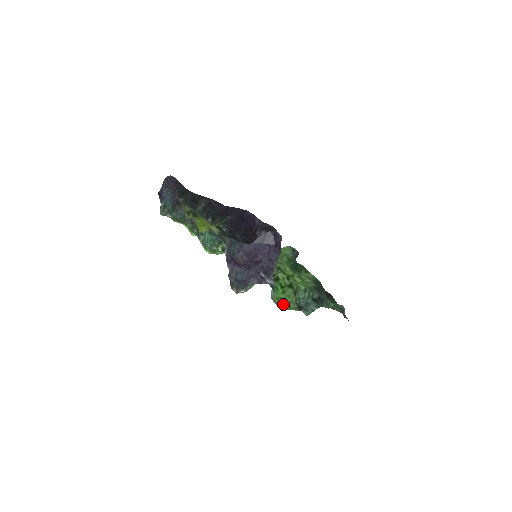
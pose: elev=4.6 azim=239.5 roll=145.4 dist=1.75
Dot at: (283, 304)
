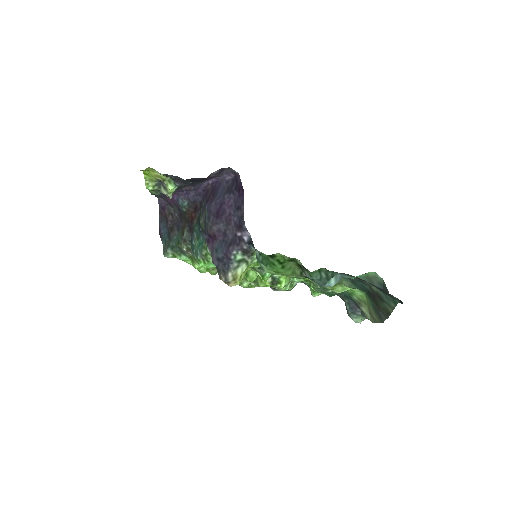
Dot at: (281, 275)
